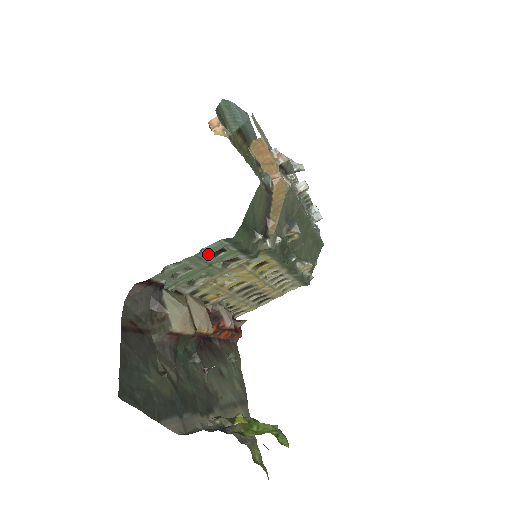
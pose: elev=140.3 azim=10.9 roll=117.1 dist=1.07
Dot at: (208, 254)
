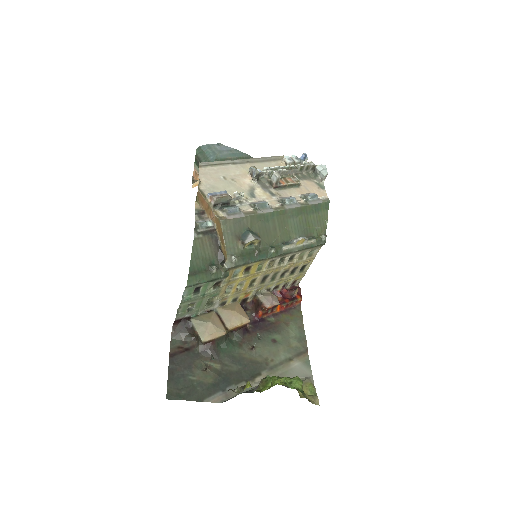
Dot at: (192, 294)
